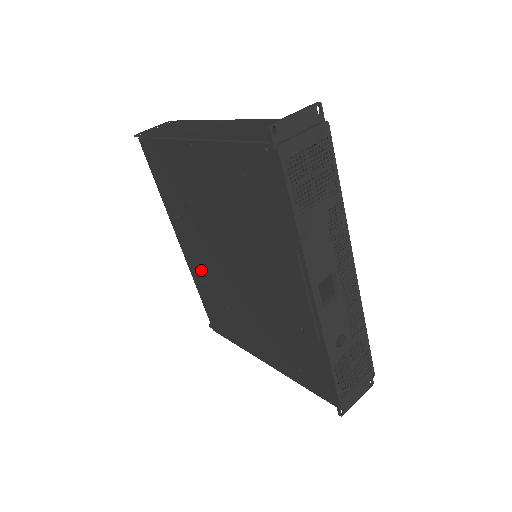
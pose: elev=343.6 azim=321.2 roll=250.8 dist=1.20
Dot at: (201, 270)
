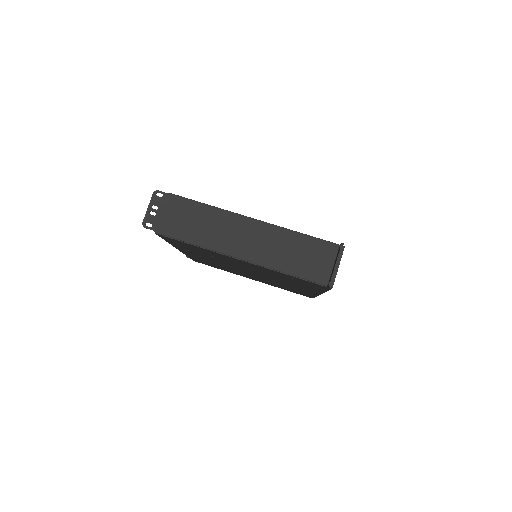
Dot at: occluded
